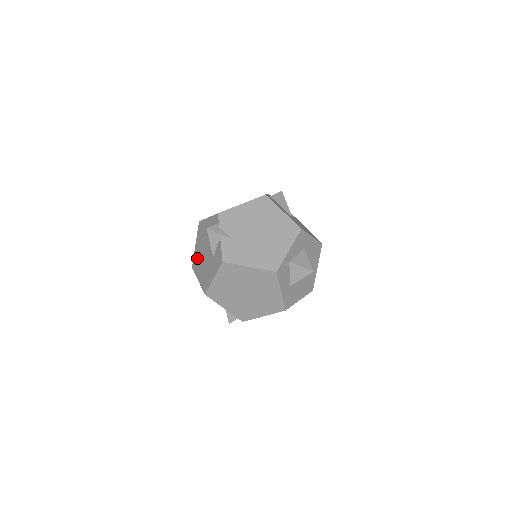
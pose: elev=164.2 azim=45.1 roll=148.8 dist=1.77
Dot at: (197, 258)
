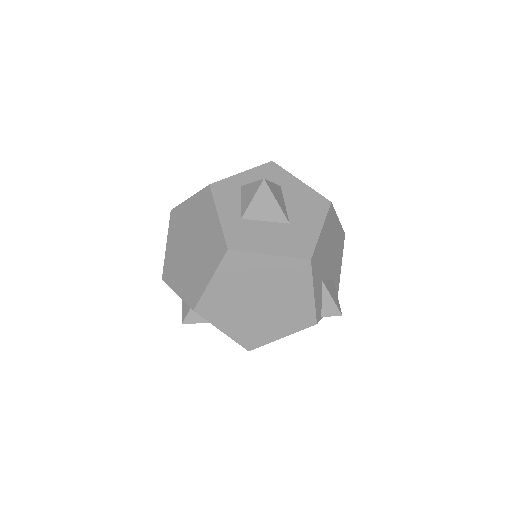
Dot at: occluded
